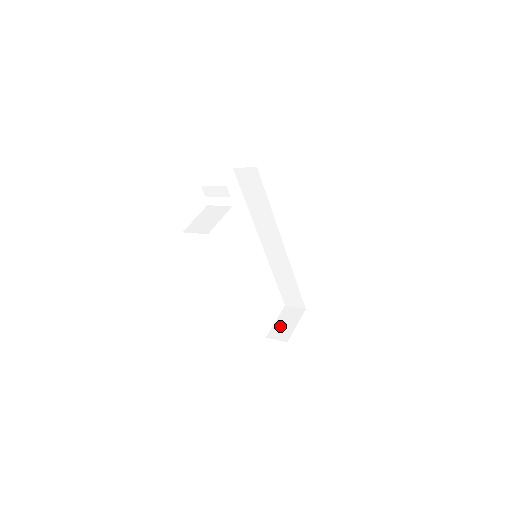
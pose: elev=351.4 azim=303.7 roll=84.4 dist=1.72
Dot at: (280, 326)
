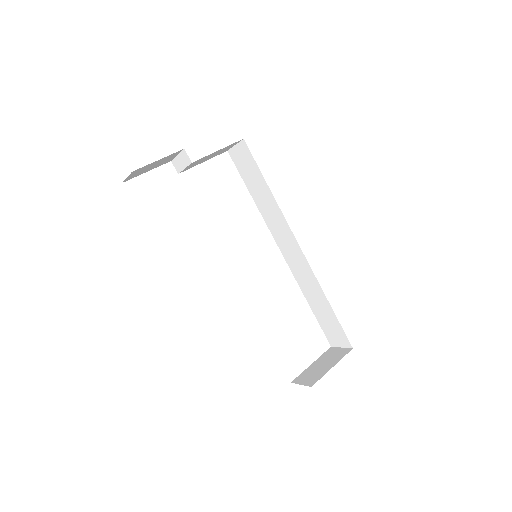
Dot at: (313, 369)
